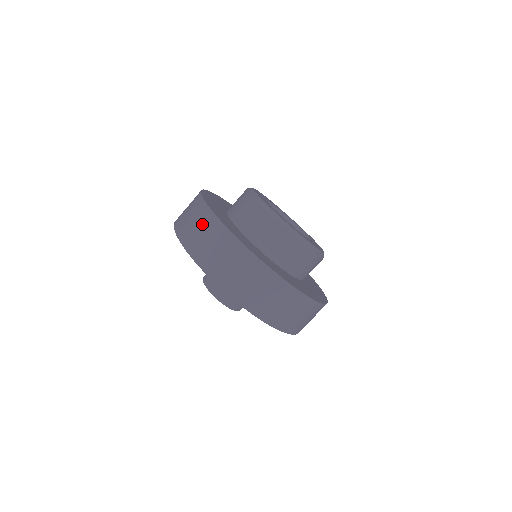
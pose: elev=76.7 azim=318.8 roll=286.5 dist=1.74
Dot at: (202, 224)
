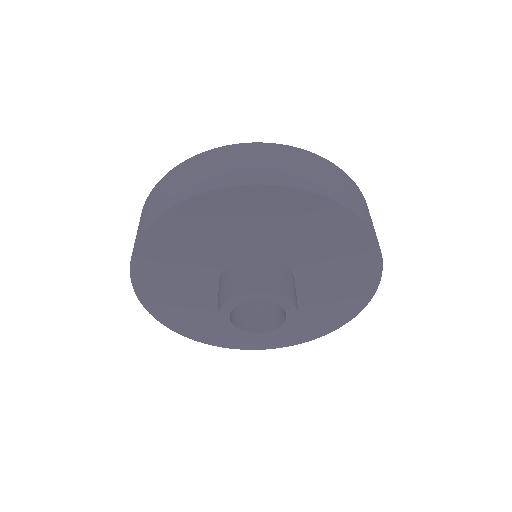
Dot at: (165, 186)
